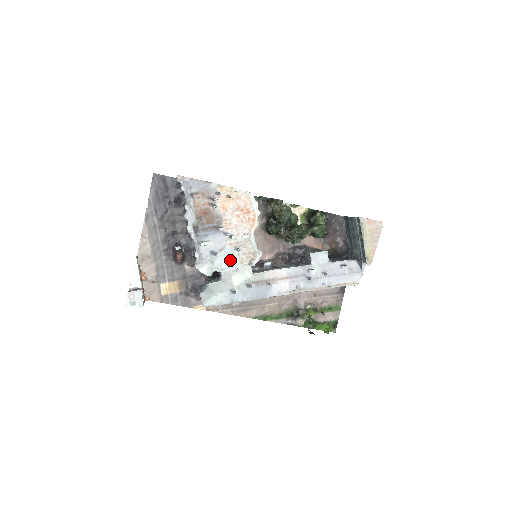
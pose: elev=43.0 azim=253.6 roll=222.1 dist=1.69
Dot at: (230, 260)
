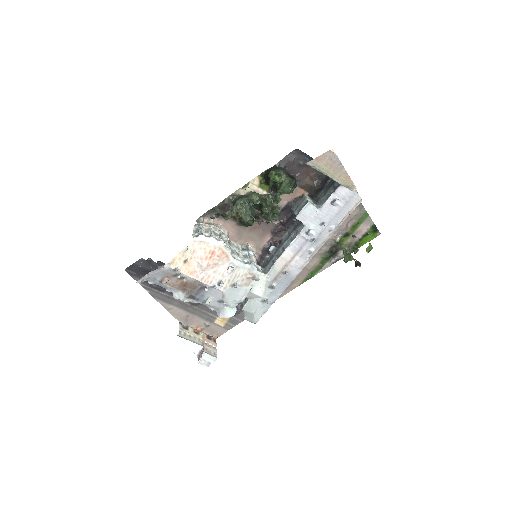
Dot at: (238, 293)
